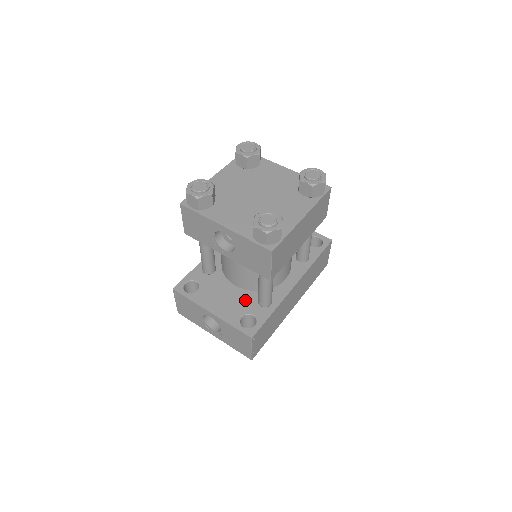
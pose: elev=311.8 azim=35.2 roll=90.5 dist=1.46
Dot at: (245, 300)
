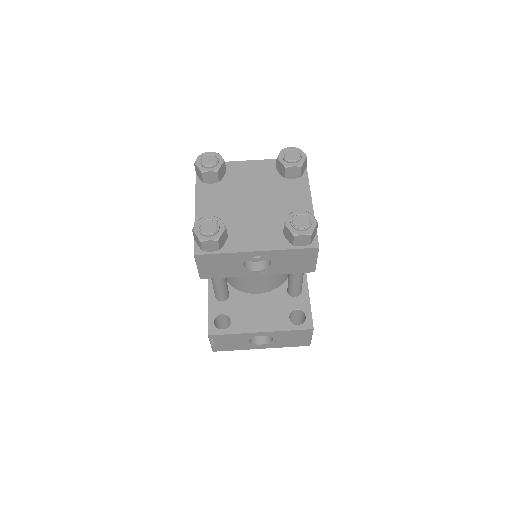
Dot at: (278, 301)
